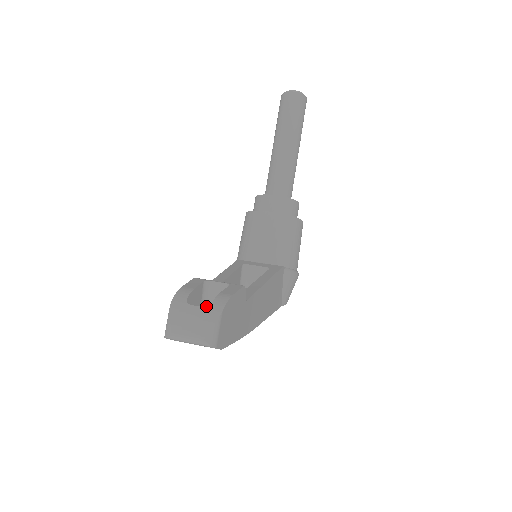
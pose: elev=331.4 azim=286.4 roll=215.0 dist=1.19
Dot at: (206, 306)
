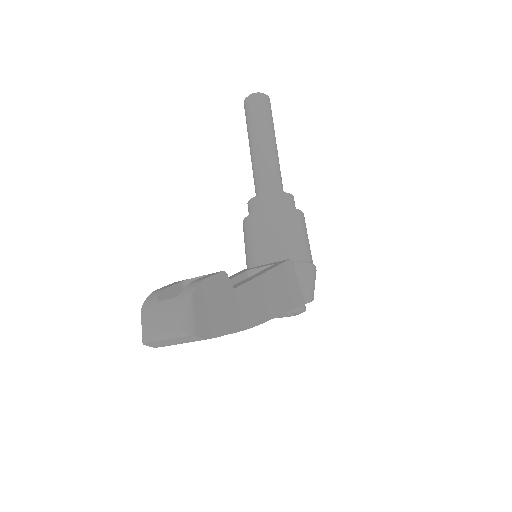
Dot at: occluded
